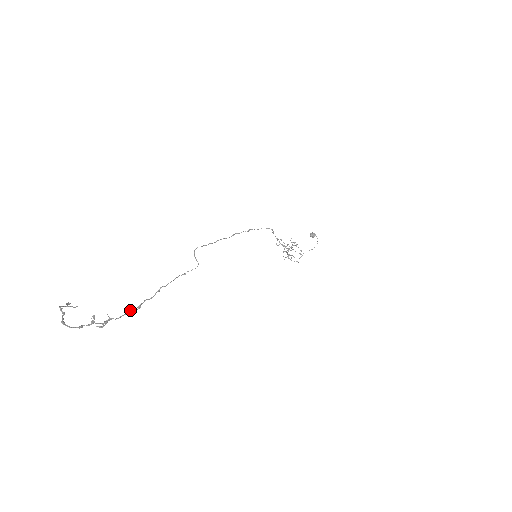
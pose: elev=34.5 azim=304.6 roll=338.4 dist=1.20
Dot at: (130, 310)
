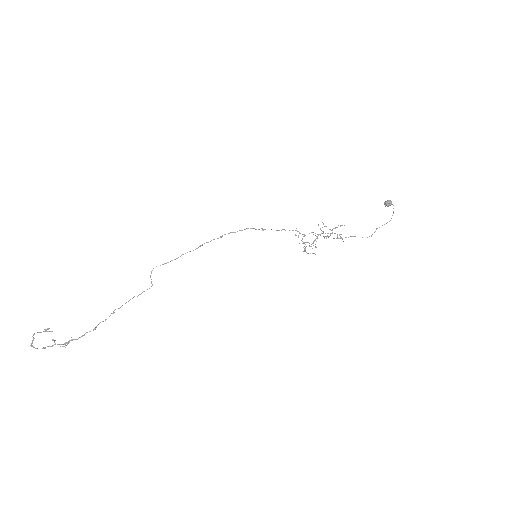
Dot at: (87, 332)
